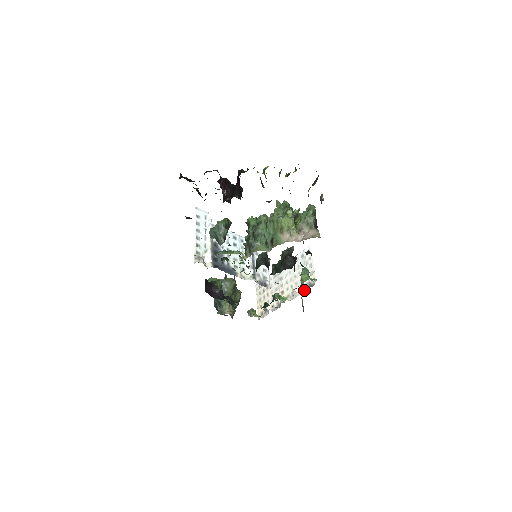
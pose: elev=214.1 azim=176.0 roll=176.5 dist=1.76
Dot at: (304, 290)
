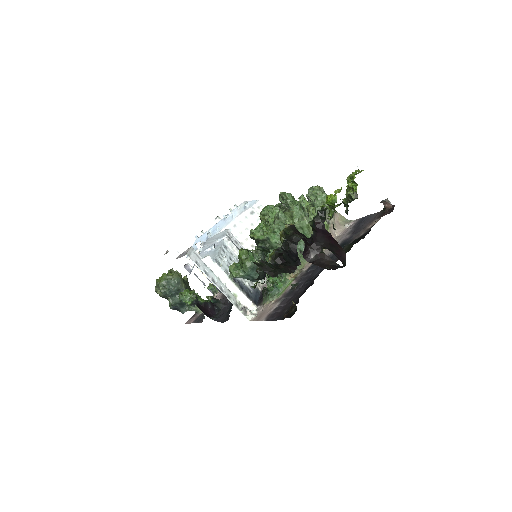
Dot at: occluded
